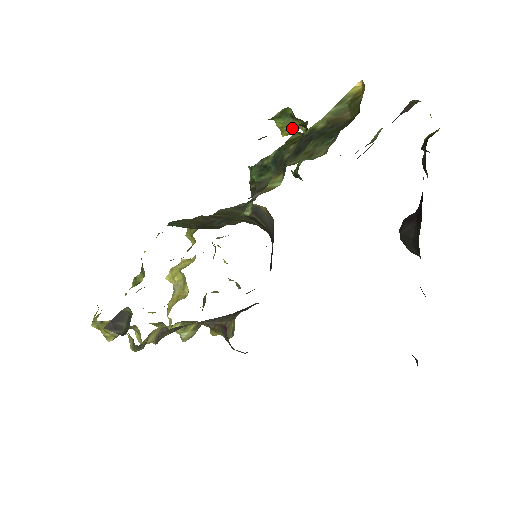
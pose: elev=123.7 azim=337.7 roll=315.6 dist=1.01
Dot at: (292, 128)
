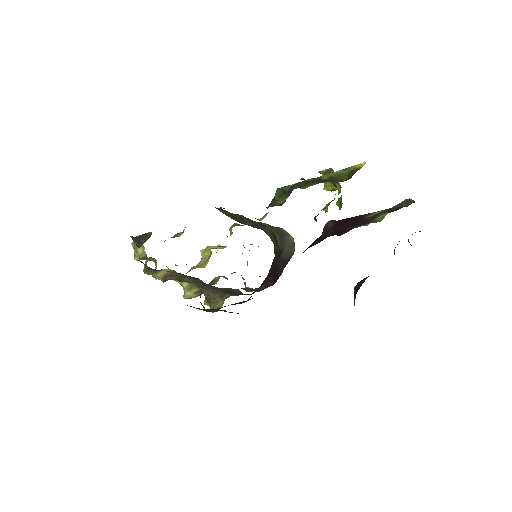
Dot at: (332, 186)
